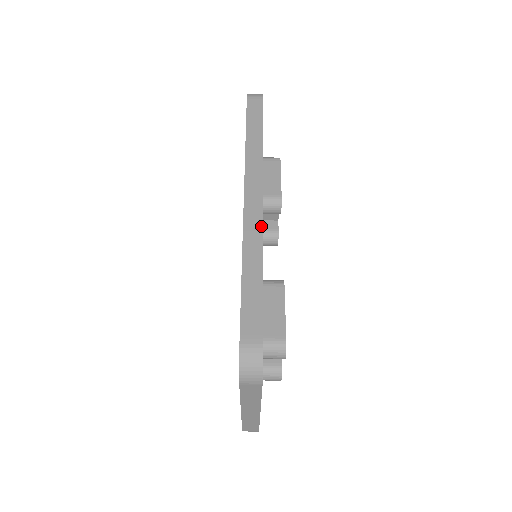
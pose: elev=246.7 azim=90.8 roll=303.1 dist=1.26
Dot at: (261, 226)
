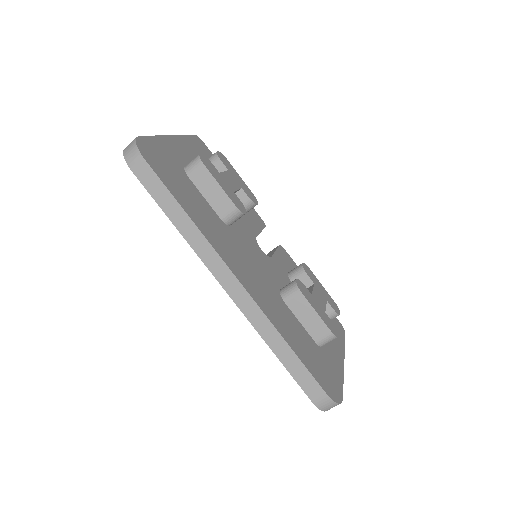
Dot at: (259, 310)
